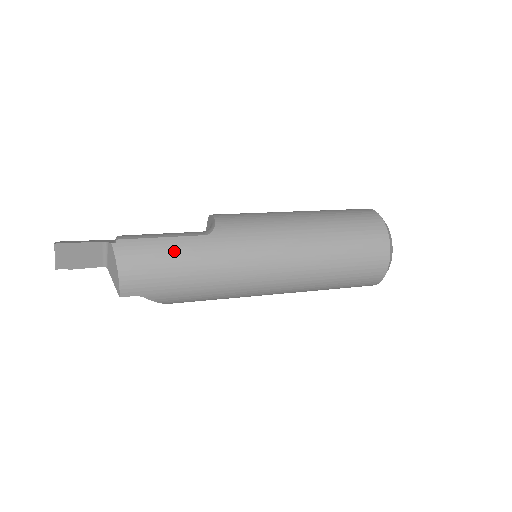
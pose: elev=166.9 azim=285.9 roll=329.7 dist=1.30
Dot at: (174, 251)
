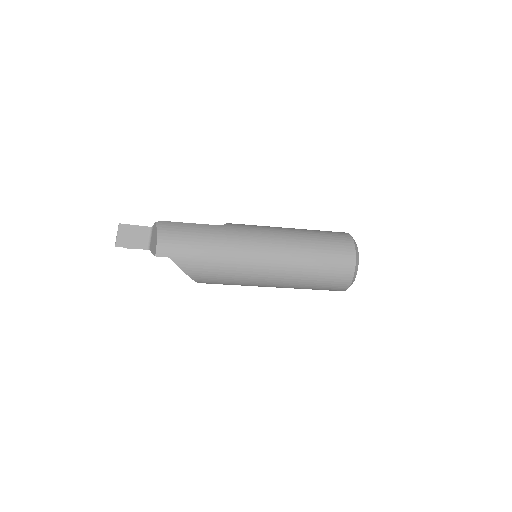
Dot at: (196, 229)
